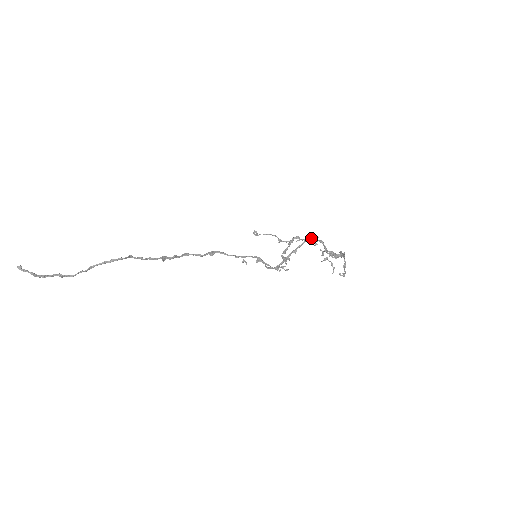
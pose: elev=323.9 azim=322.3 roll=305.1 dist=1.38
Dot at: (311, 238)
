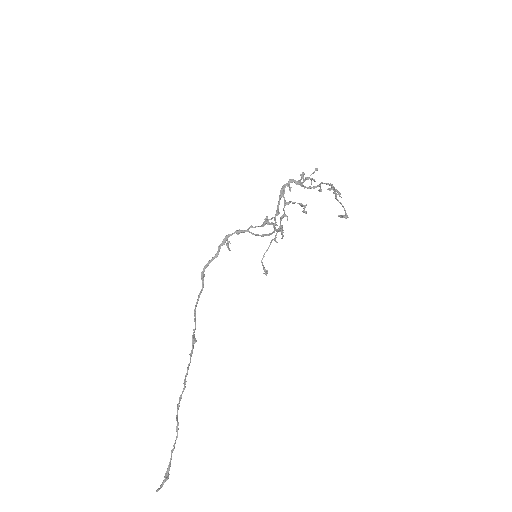
Dot at: (283, 191)
